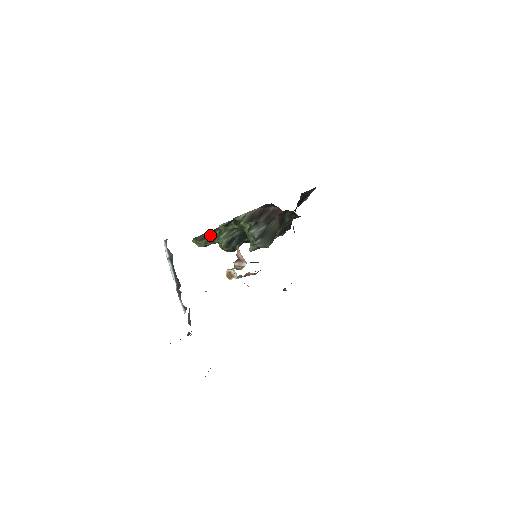
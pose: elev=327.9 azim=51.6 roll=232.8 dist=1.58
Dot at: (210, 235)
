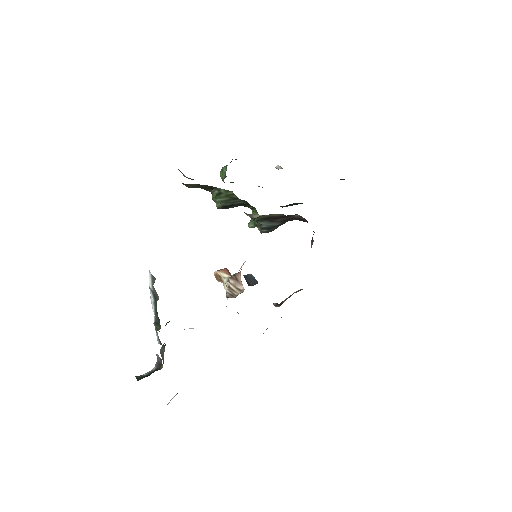
Dot at: (204, 186)
